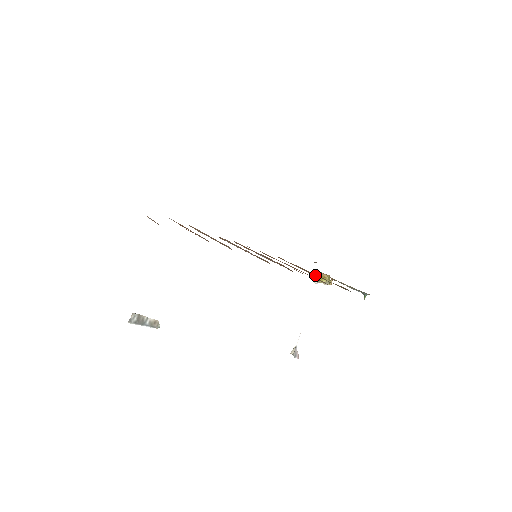
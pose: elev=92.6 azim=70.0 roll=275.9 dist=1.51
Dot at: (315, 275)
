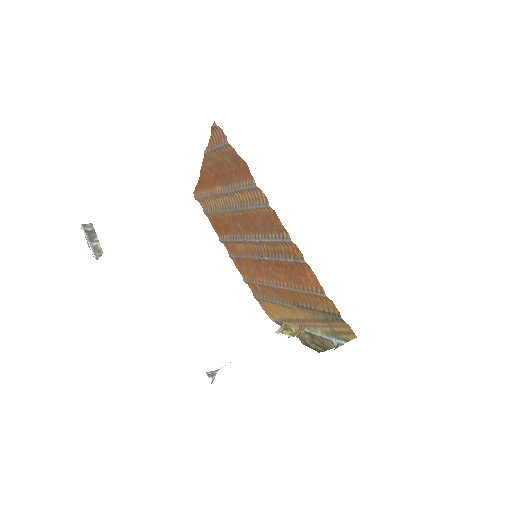
Dot at: (298, 306)
